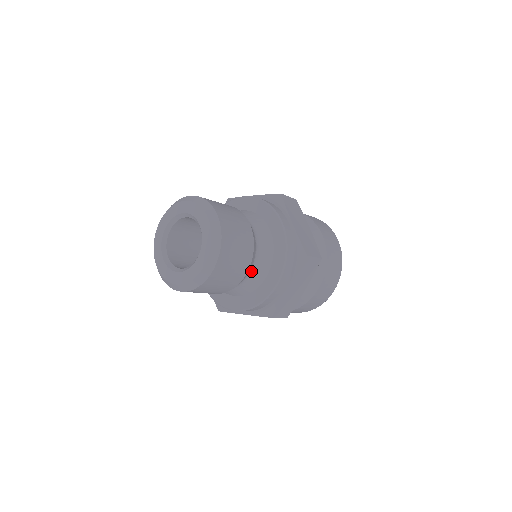
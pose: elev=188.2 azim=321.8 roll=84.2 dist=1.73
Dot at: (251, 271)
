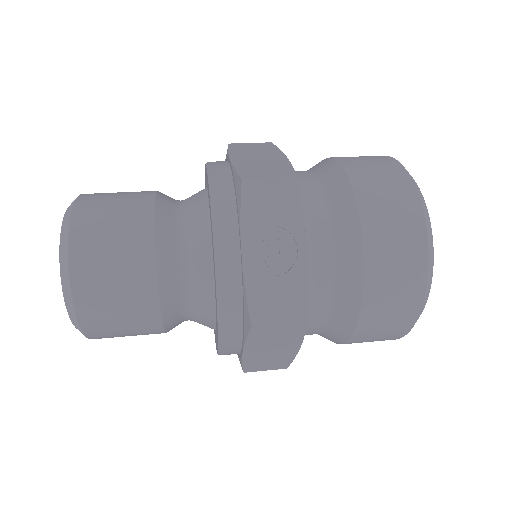
Dot at: occluded
